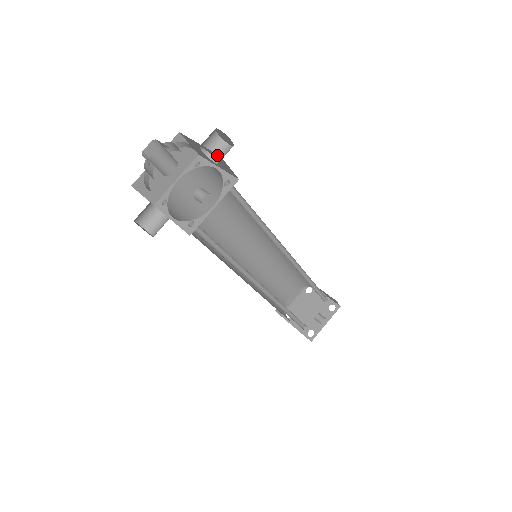
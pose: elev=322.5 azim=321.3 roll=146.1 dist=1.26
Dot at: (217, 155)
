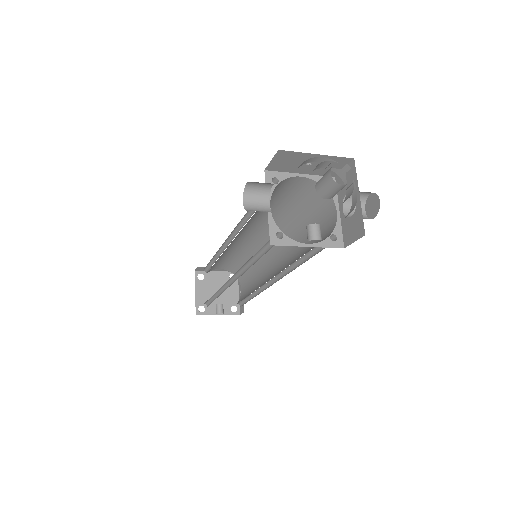
Dot at: (363, 227)
